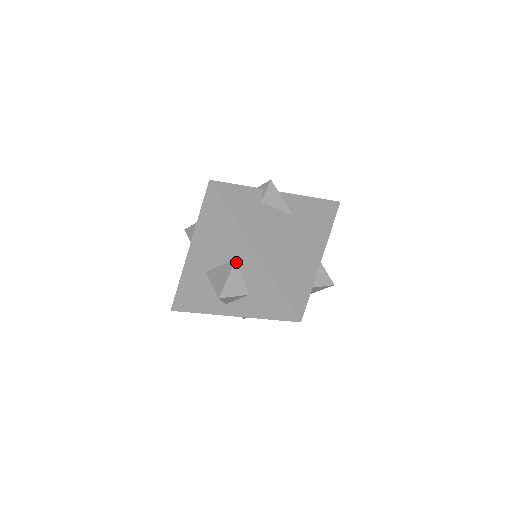
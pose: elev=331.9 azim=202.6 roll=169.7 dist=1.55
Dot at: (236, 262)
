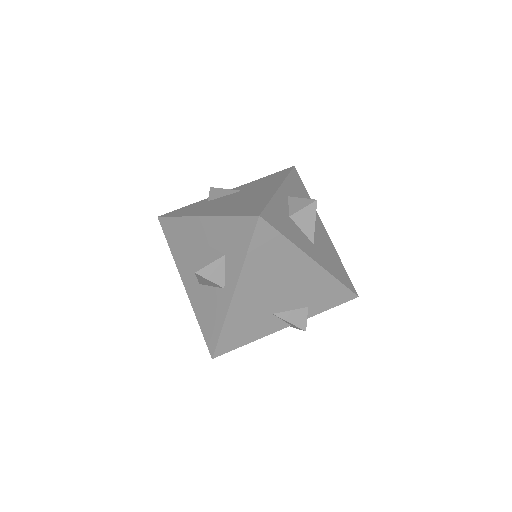
Dot at: (201, 243)
